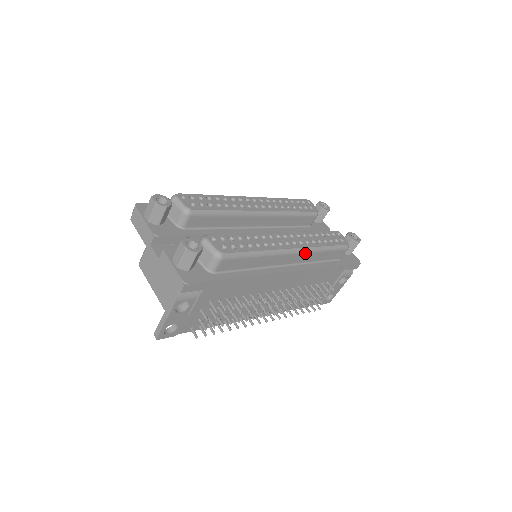
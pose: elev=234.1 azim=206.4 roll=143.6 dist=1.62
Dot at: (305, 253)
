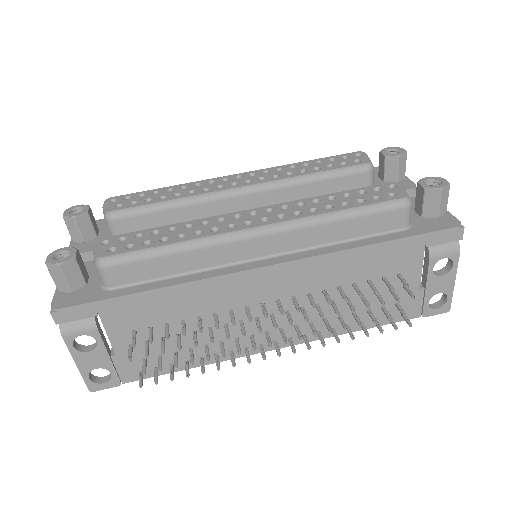
Dot at: (290, 231)
